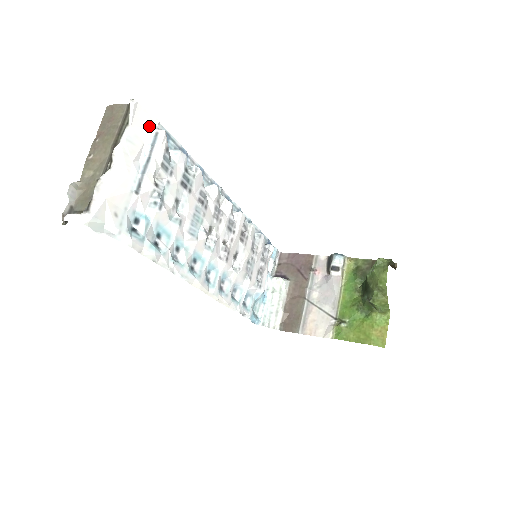
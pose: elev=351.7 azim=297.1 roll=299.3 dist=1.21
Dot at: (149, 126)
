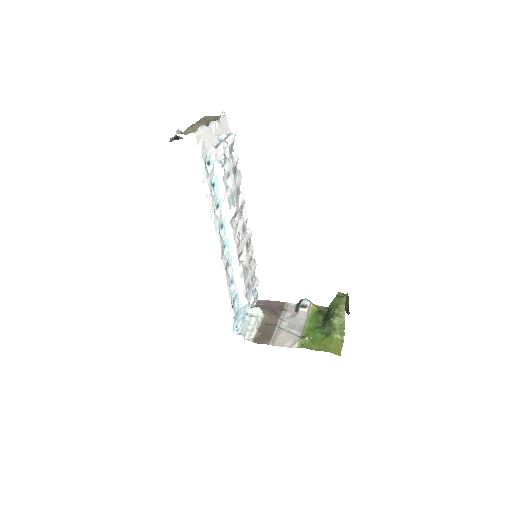
Dot at: (227, 129)
